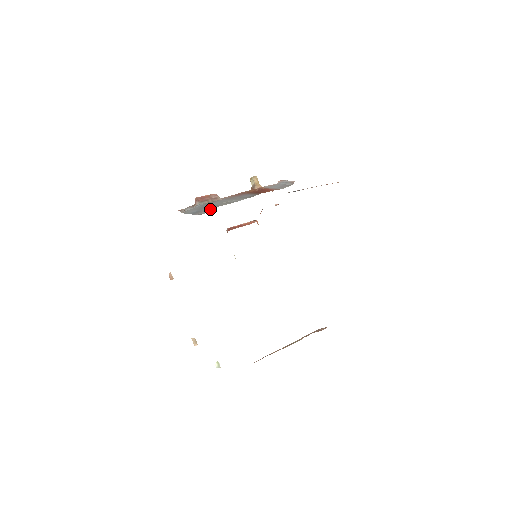
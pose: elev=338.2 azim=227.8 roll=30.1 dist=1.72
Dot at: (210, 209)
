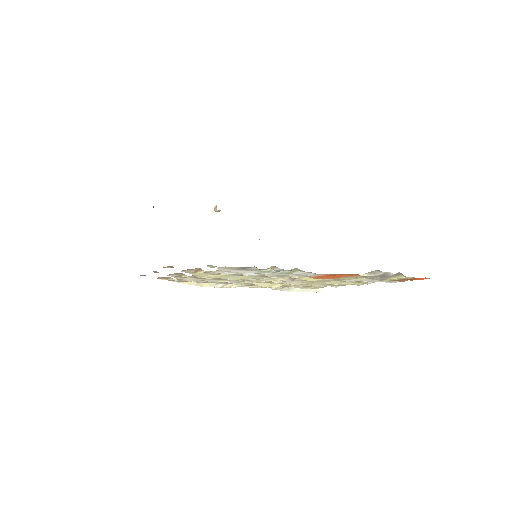
Dot at: occluded
